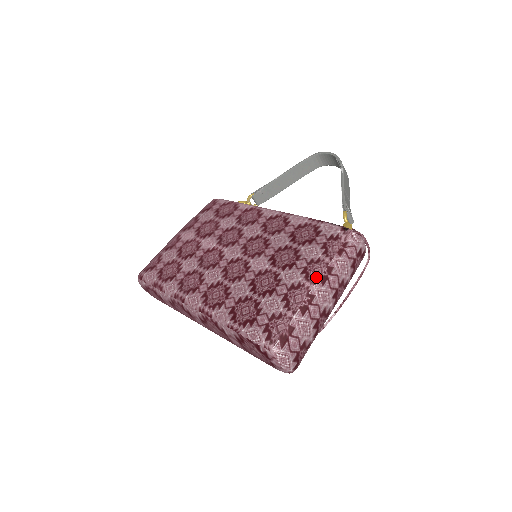
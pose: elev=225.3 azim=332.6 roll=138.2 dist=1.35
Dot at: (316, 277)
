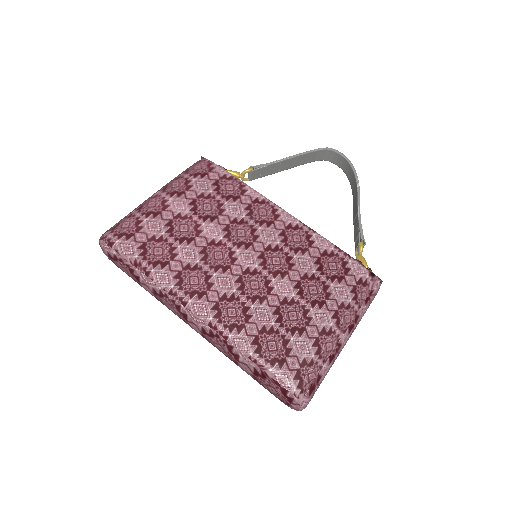
Dot at: (346, 325)
